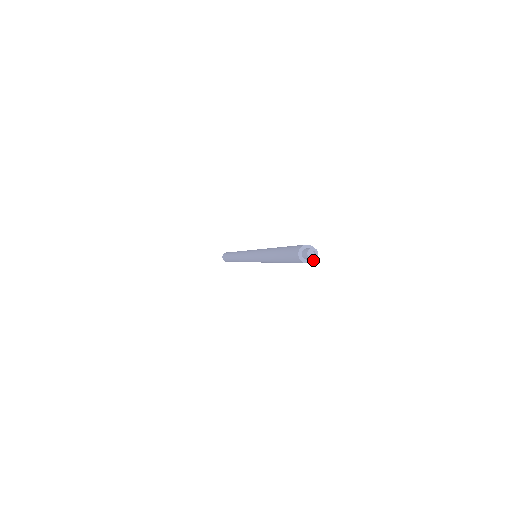
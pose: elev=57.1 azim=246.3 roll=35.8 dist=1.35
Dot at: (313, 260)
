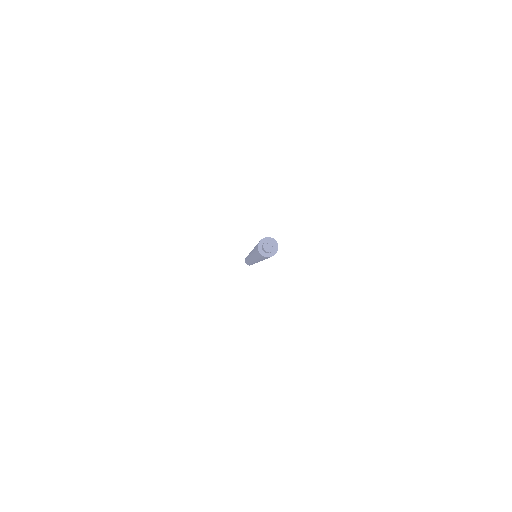
Dot at: (276, 251)
